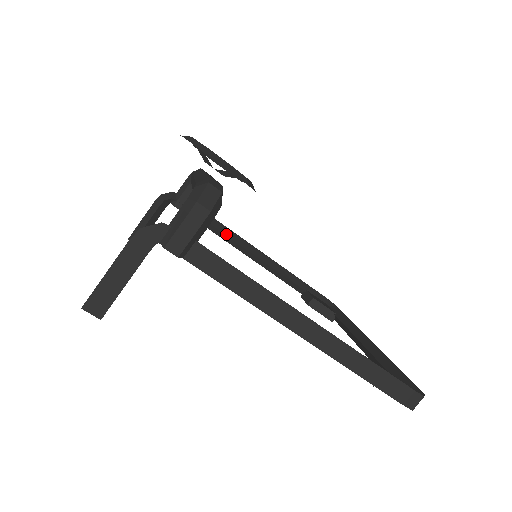
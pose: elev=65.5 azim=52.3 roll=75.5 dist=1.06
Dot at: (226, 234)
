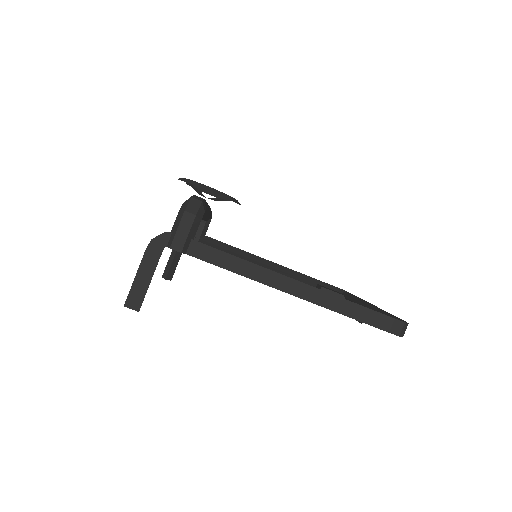
Dot at: (237, 253)
